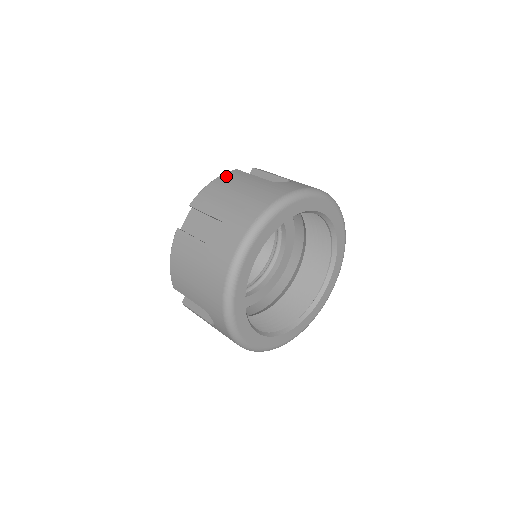
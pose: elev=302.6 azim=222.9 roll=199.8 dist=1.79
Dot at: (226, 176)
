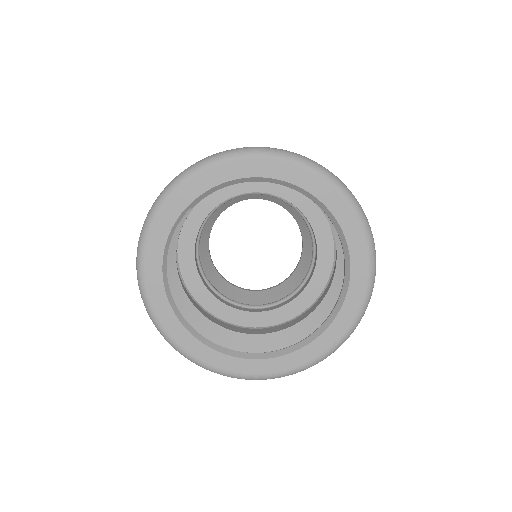
Dot at: occluded
